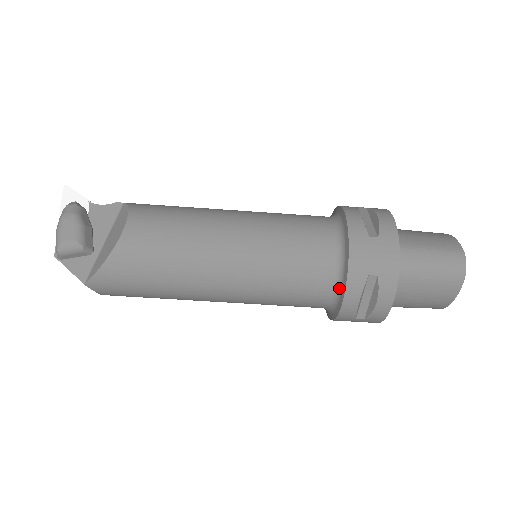
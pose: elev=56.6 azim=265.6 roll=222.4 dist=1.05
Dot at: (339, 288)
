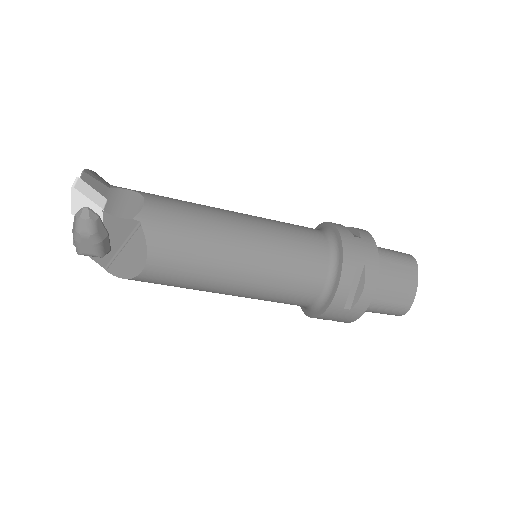
Dot at: (306, 309)
